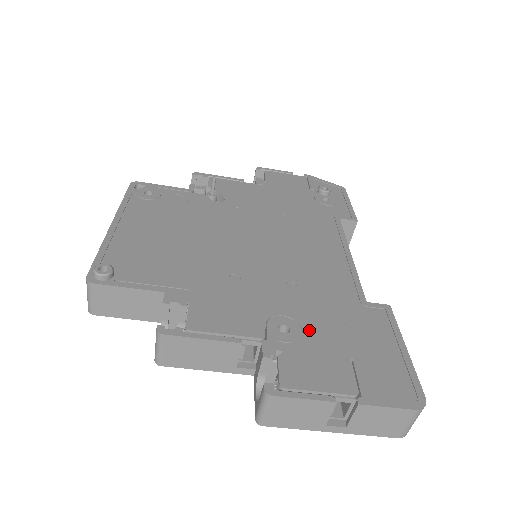
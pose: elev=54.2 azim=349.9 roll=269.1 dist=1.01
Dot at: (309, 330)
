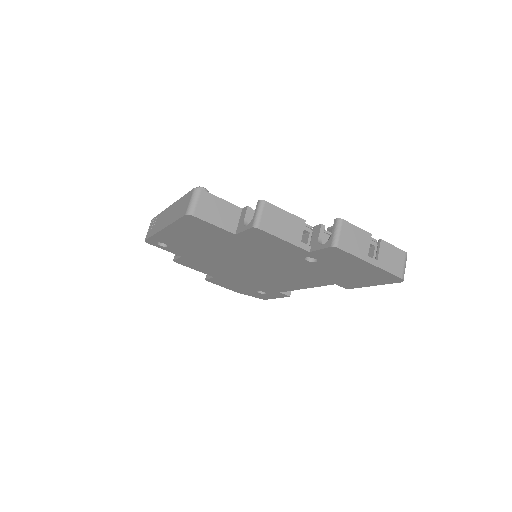
Dot at: occluded
